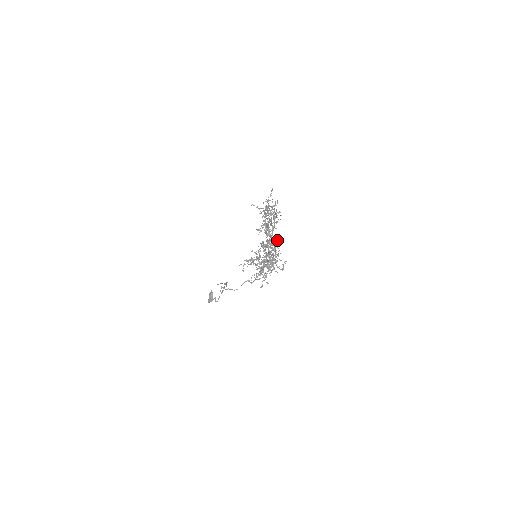
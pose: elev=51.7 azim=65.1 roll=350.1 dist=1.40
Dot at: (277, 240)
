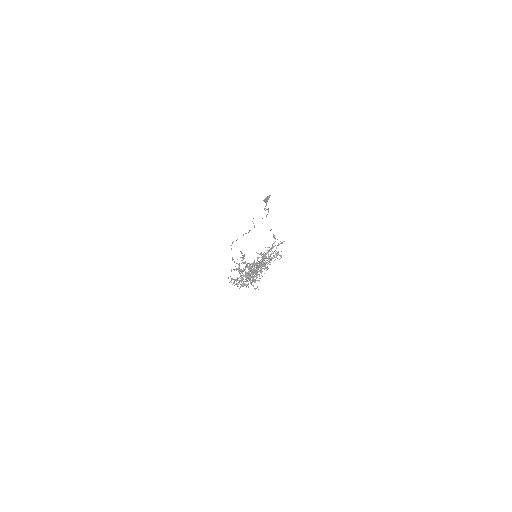
Dot at: occluded
